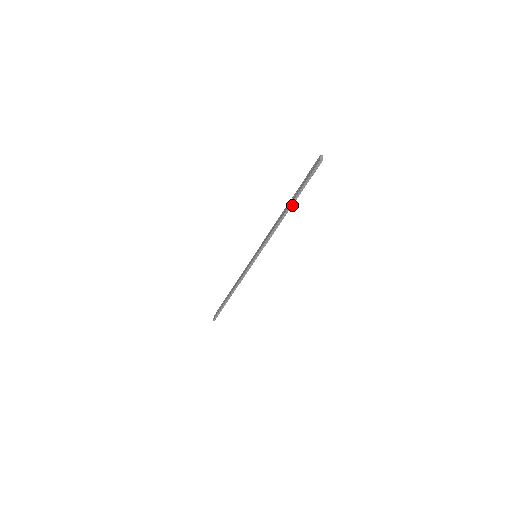
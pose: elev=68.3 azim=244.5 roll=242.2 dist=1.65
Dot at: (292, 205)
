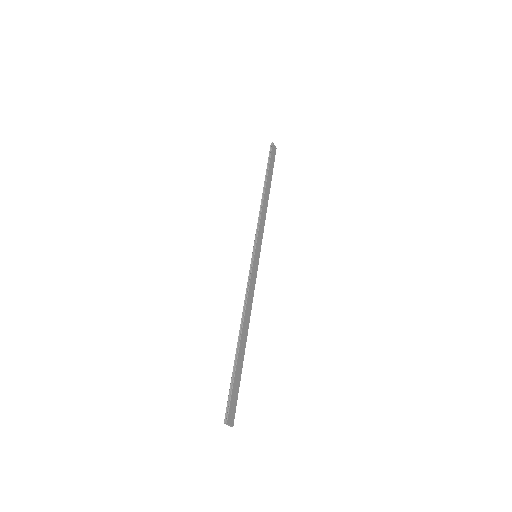
Dot at: (244, 352)
